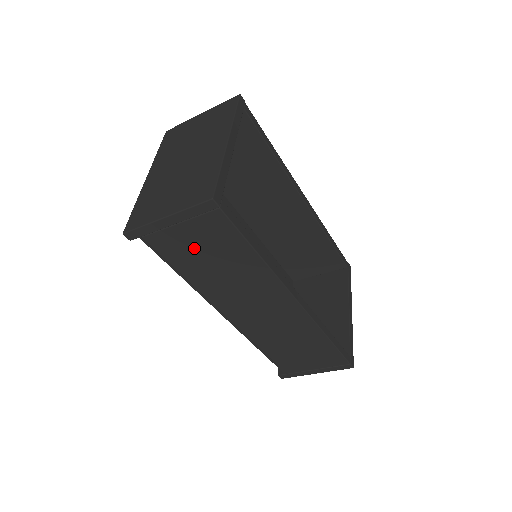
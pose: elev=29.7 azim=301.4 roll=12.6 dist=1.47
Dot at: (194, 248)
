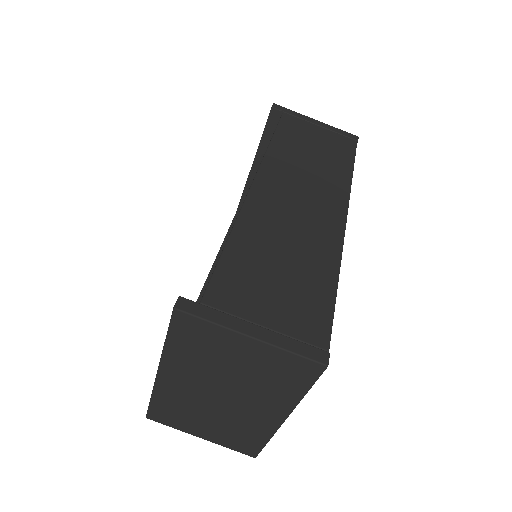
Dot at: (310, 138)
